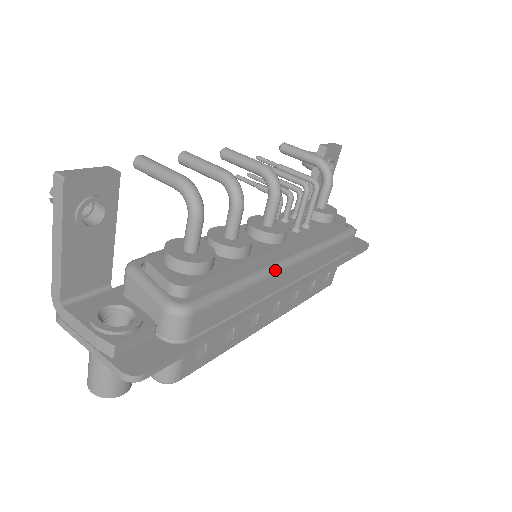
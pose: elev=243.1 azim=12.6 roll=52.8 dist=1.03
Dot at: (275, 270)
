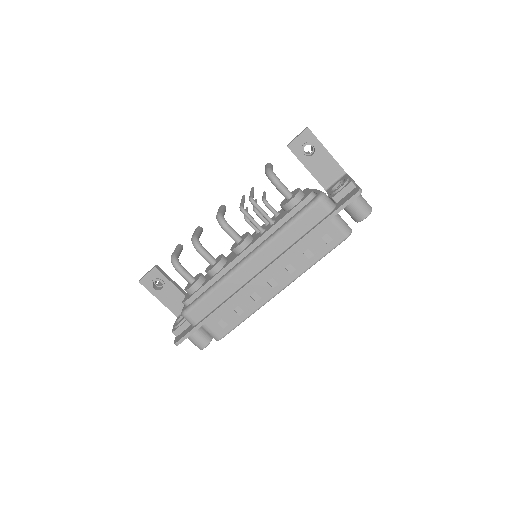
Dot at: (233, 272)
